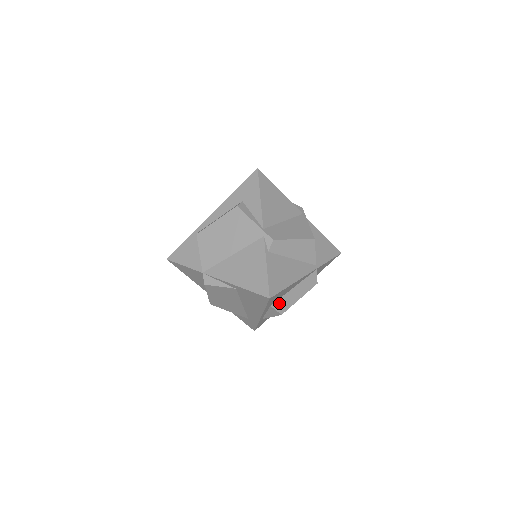
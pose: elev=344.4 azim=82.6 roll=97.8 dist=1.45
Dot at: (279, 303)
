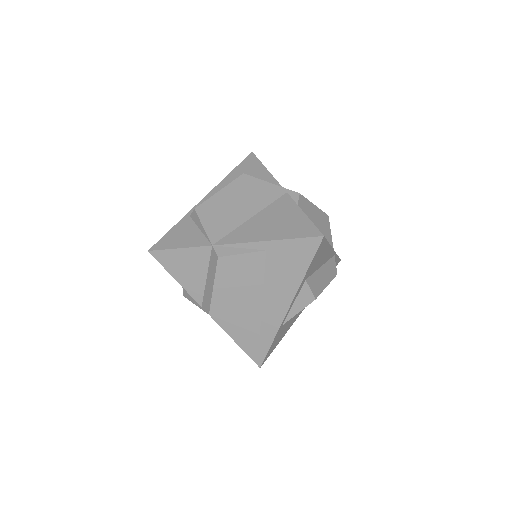
Dot at: (312, 281)
